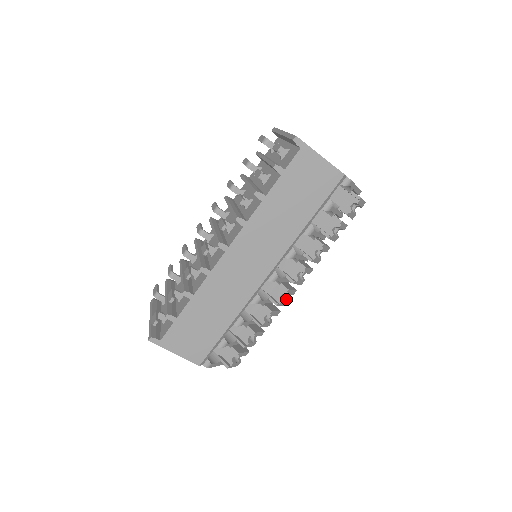
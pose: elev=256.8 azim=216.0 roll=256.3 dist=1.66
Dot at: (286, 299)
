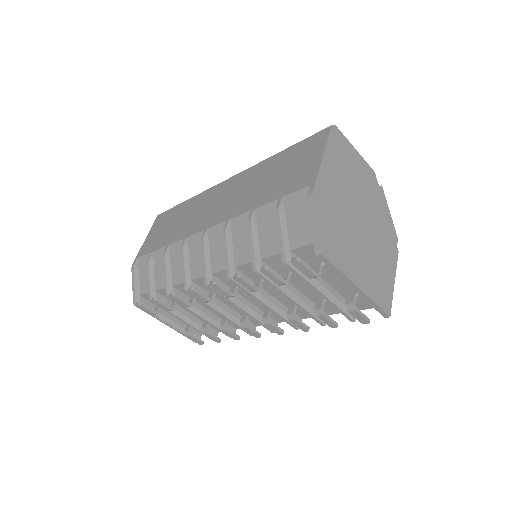
Dot at: occluded
